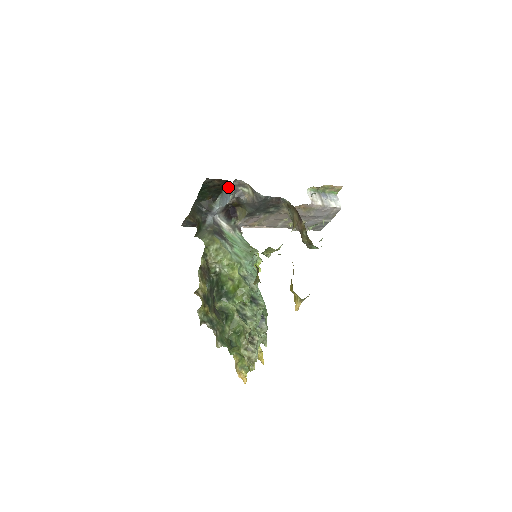
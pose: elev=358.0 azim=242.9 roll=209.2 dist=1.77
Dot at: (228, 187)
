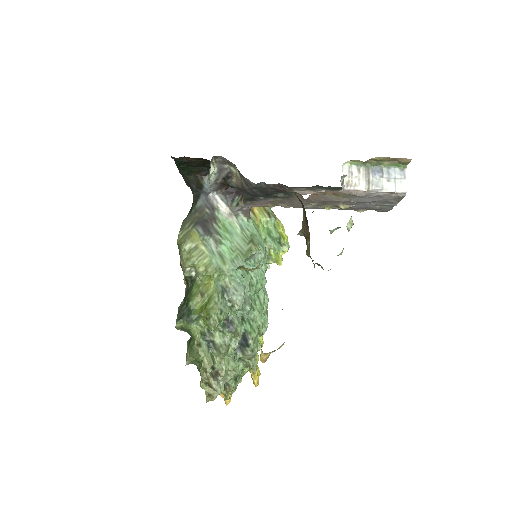
Dot at: occluded
